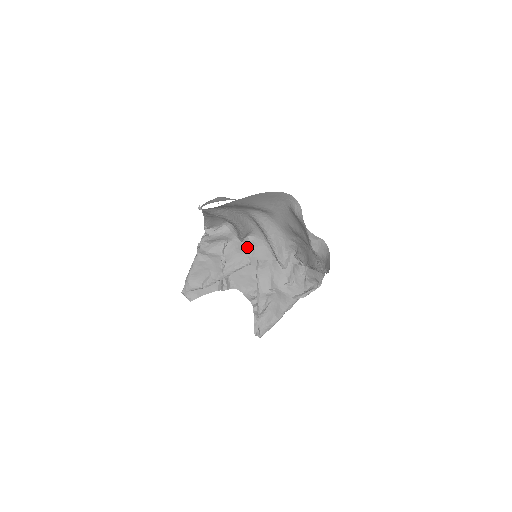
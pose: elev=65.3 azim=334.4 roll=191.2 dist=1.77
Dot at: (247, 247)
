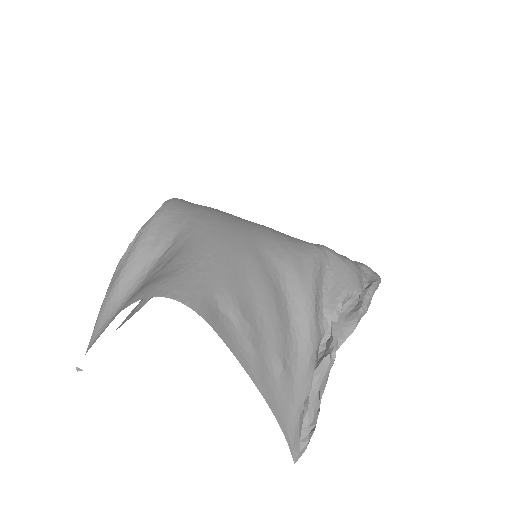
Dot at: occluded
